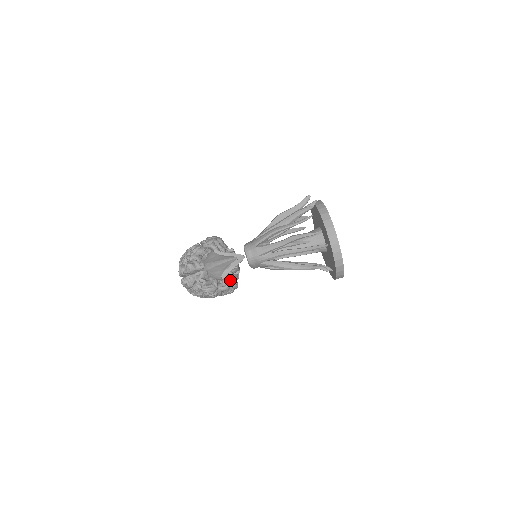
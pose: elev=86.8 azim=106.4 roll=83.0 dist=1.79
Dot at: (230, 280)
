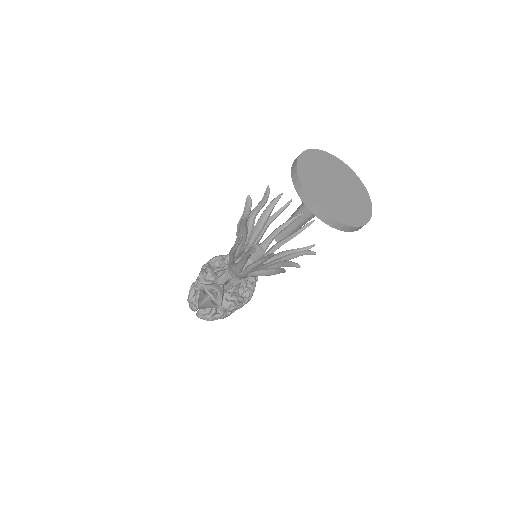
Dot at: (229, 303)
